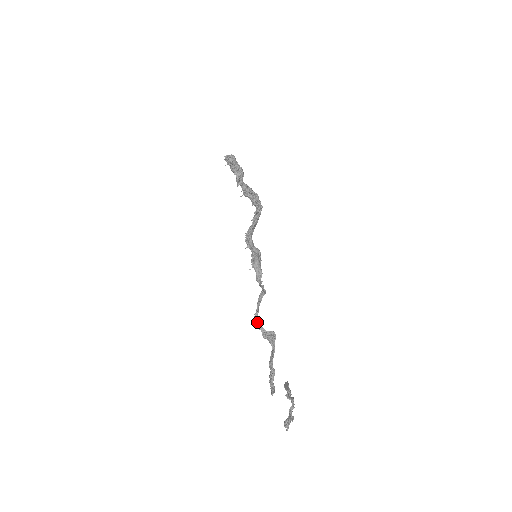
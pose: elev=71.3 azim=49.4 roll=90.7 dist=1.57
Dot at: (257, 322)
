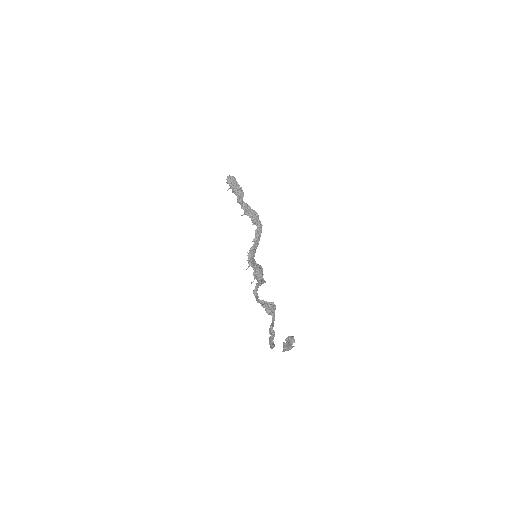
Dot at: (256, 297)
